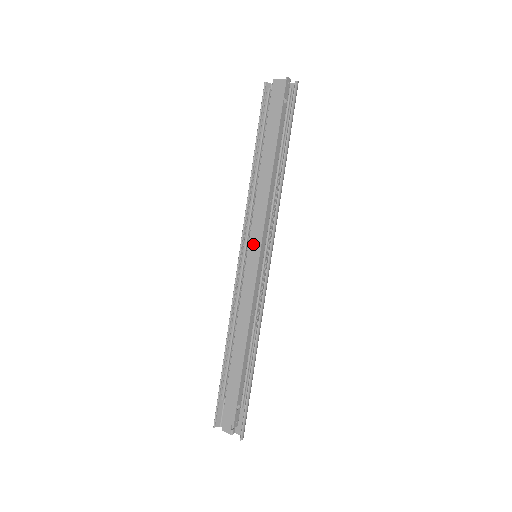
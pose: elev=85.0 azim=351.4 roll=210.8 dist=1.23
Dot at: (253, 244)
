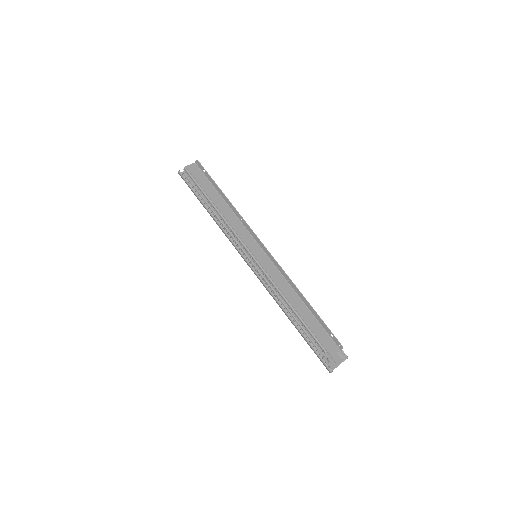
Dot at: (252, 248)
